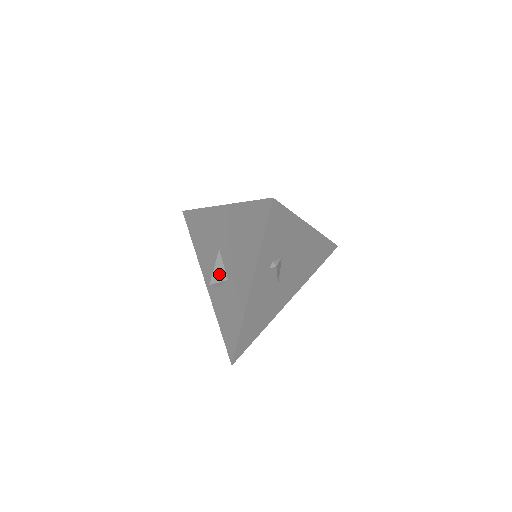
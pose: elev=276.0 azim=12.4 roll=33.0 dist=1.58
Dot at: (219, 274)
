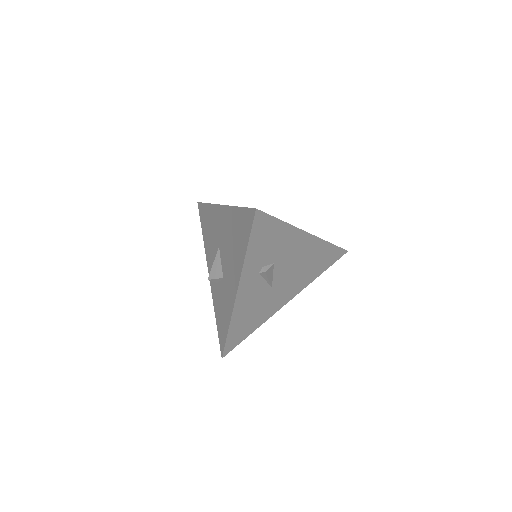
Dot at: (216, 271)
